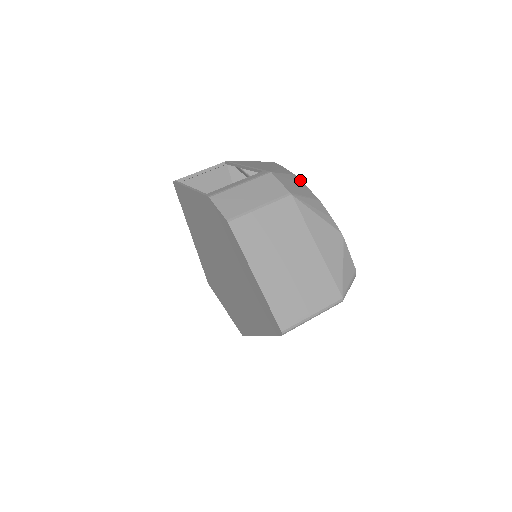
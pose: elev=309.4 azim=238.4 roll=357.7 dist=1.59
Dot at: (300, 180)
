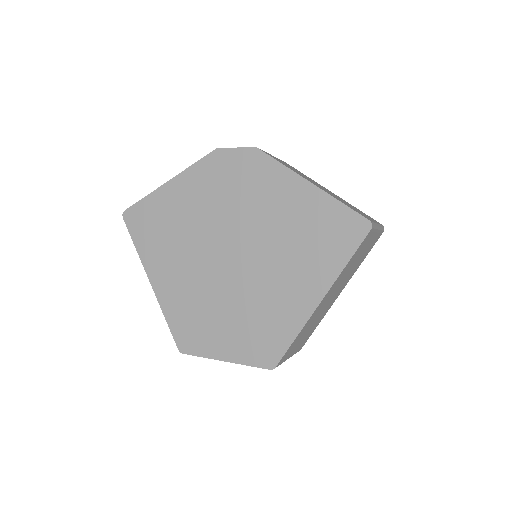
Dot at: occluded
